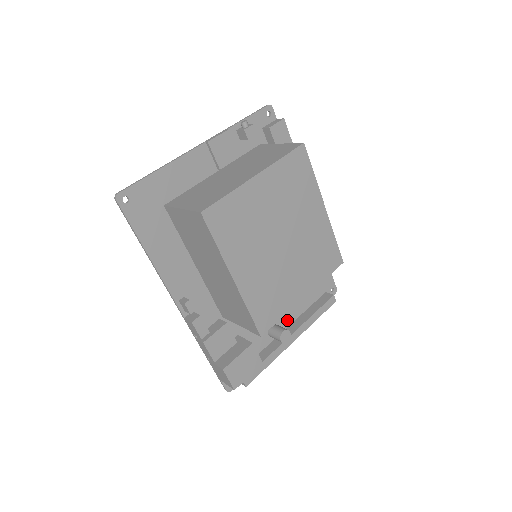
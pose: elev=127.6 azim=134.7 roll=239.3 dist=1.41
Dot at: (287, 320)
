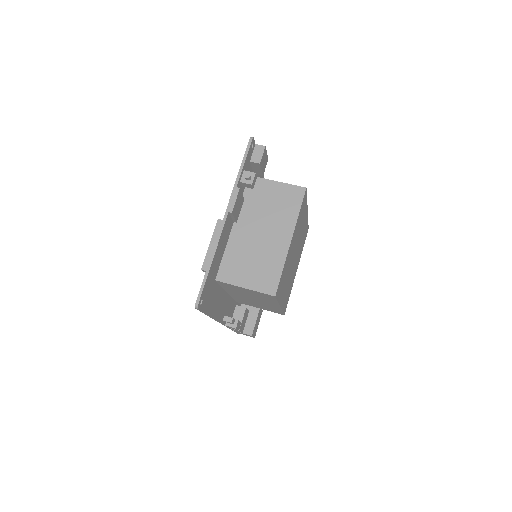
Dot at: occluded
